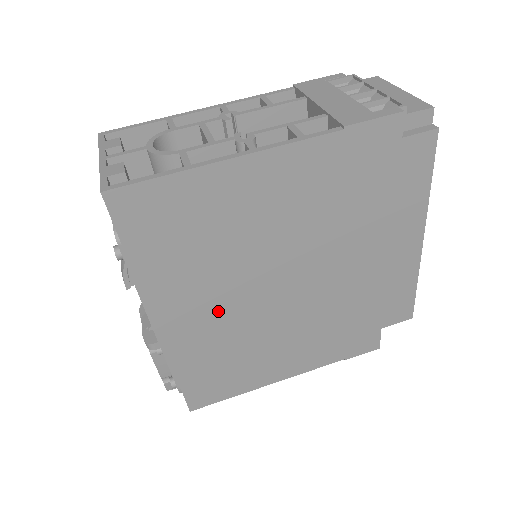
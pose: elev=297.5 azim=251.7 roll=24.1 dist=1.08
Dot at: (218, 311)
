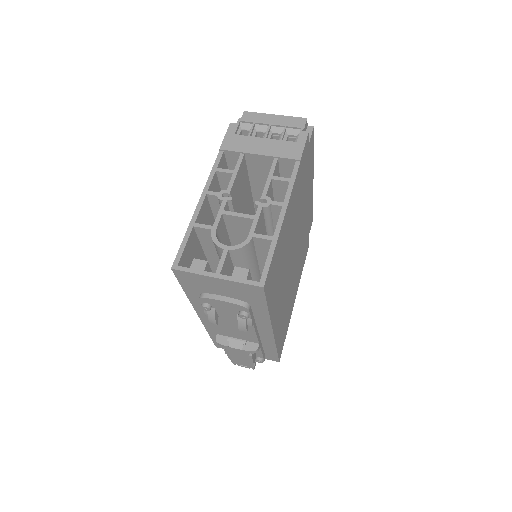
Dot at: (283, 296)
